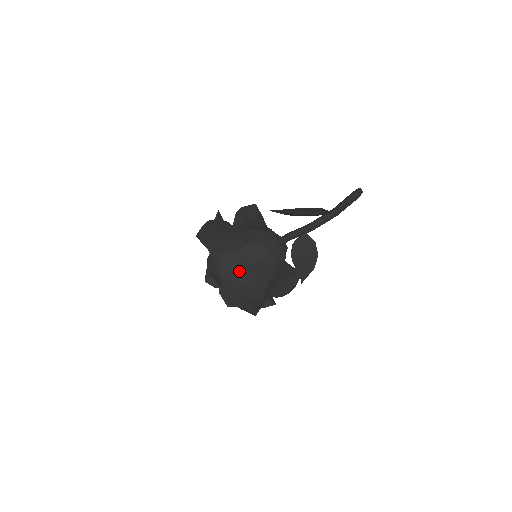
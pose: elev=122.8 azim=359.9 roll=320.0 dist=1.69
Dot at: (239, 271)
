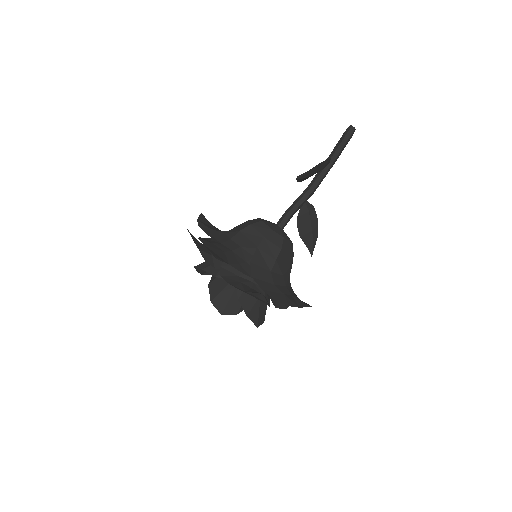
Dot at: (269, 272)
